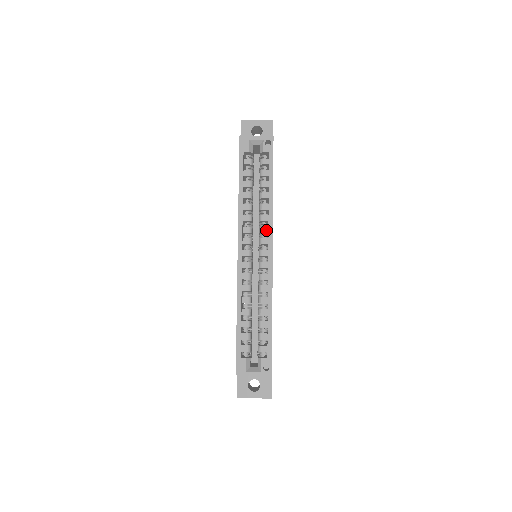
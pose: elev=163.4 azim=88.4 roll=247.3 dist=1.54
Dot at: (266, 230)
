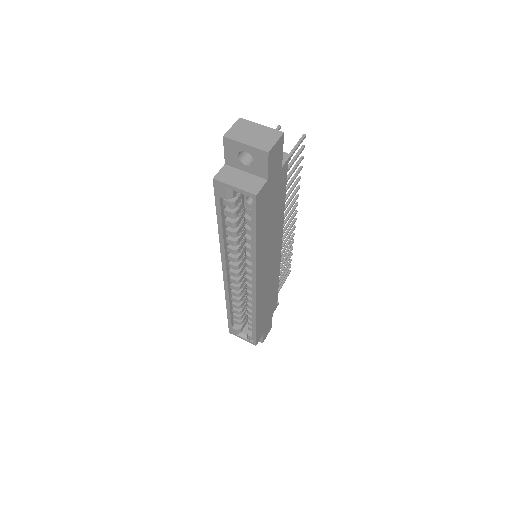
Dot at: (251, 268)
